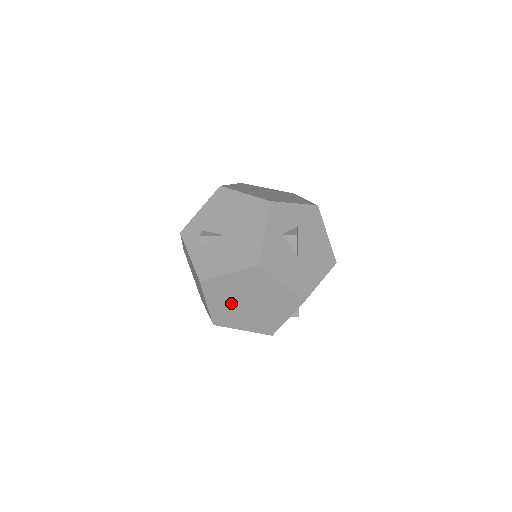
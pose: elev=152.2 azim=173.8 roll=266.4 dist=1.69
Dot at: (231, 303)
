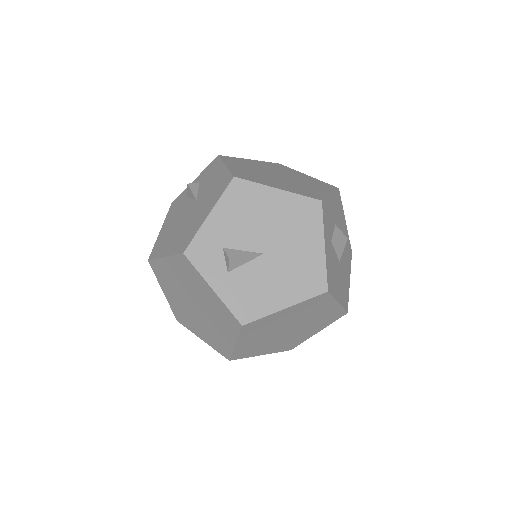
Dot at: (266, 335)
